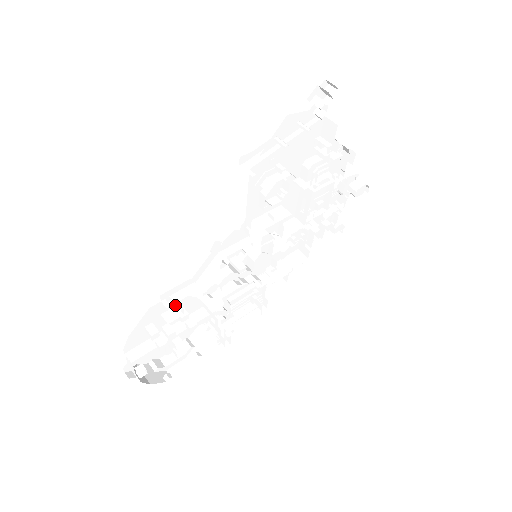
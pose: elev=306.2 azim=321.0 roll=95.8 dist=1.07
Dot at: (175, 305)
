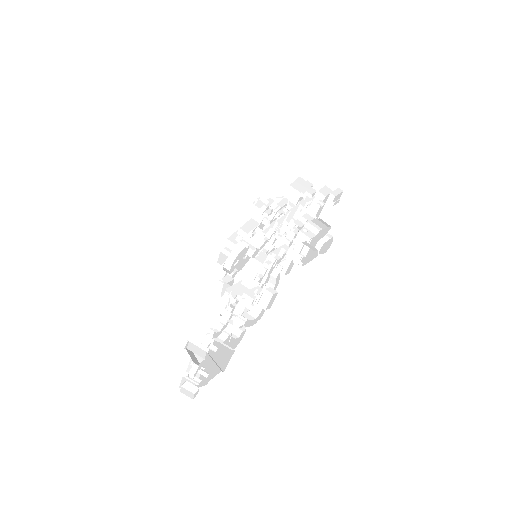
Dot at: occluded
